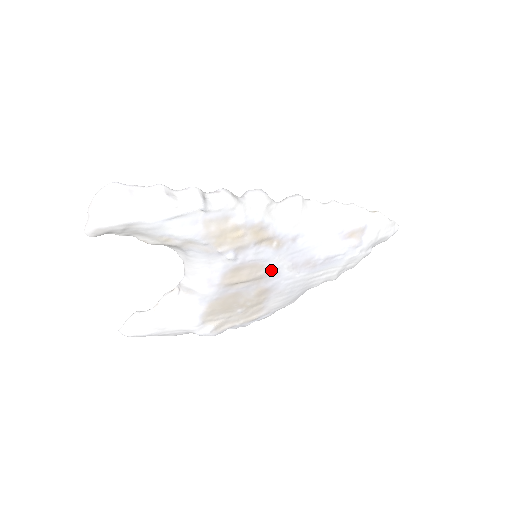
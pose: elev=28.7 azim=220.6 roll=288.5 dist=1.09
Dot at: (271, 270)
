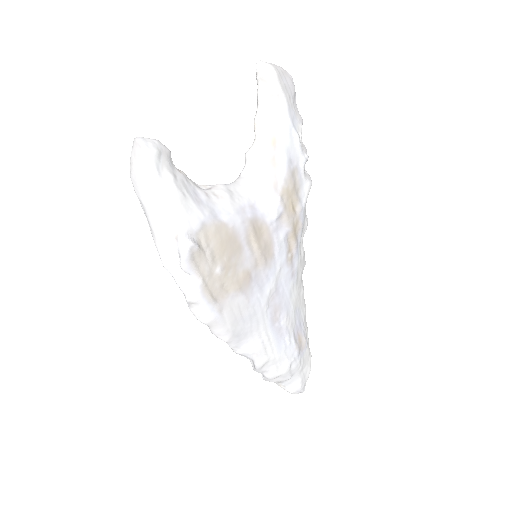
Dot at: (269, 270)
